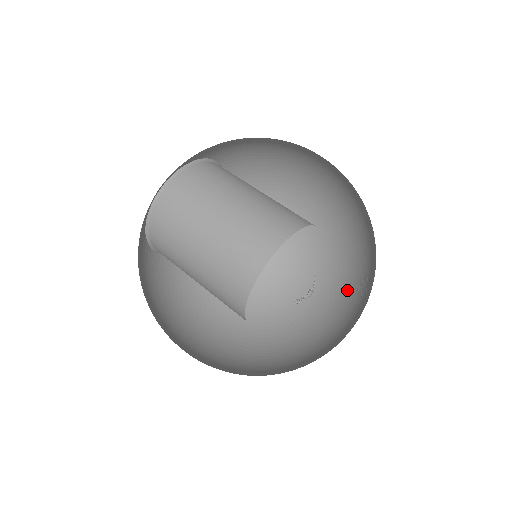
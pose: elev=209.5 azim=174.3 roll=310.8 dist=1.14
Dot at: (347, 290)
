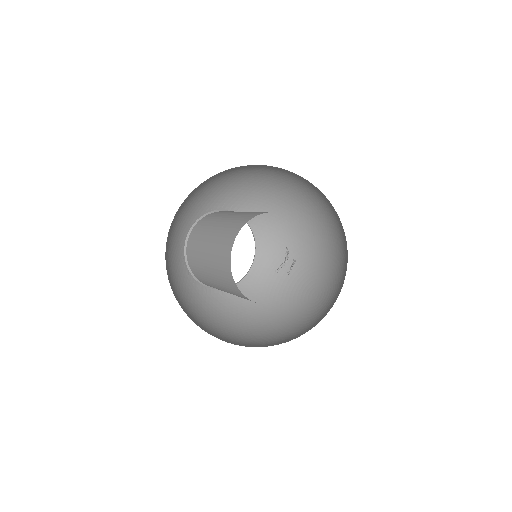
Dot at: (347, 250)
